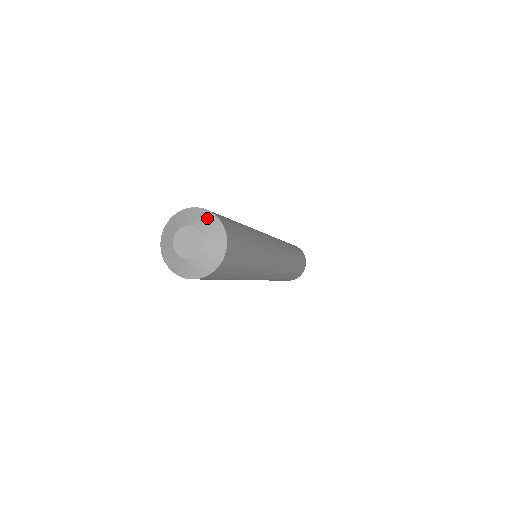
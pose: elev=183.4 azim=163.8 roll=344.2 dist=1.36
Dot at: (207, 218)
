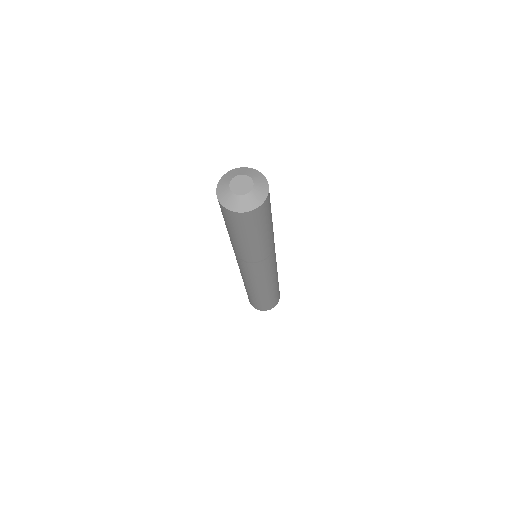
Dot at: (234, 172)
